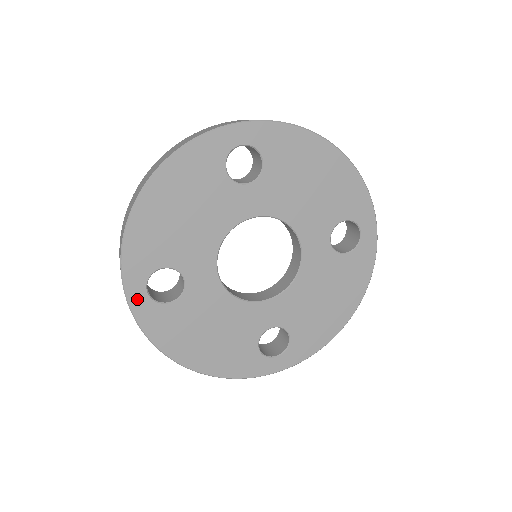
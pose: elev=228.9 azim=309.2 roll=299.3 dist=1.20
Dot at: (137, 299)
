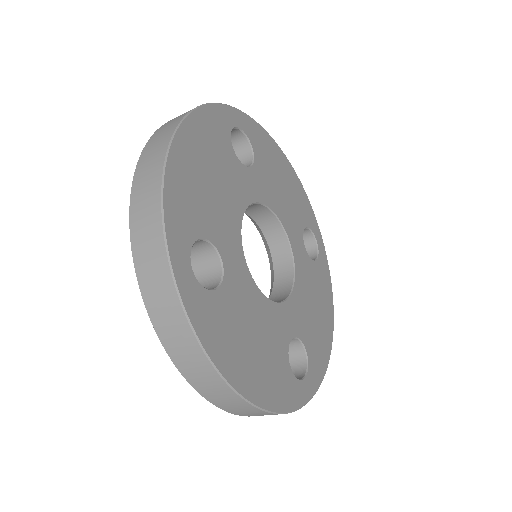
Dot at: (183, 277)
